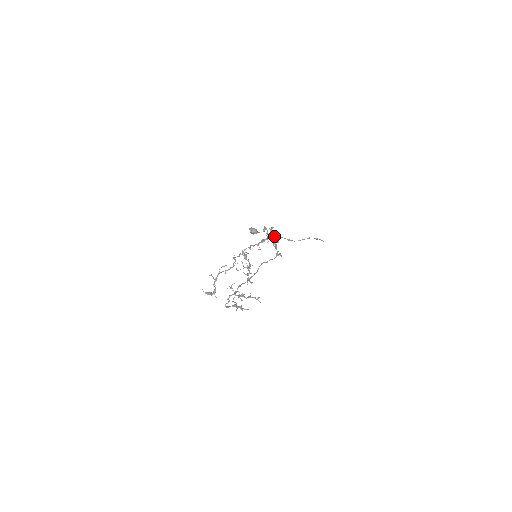
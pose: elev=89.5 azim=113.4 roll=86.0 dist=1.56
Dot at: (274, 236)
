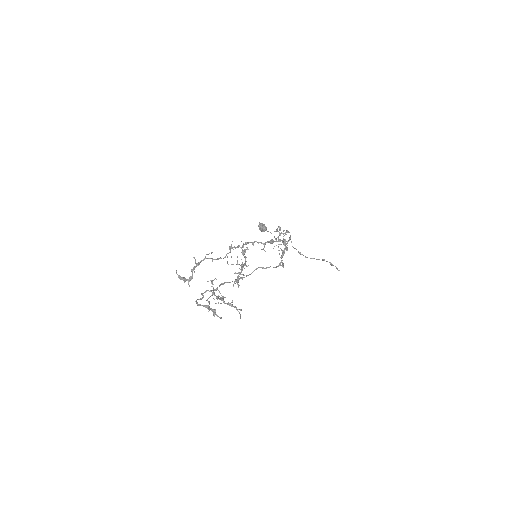
Dot at: occluded
